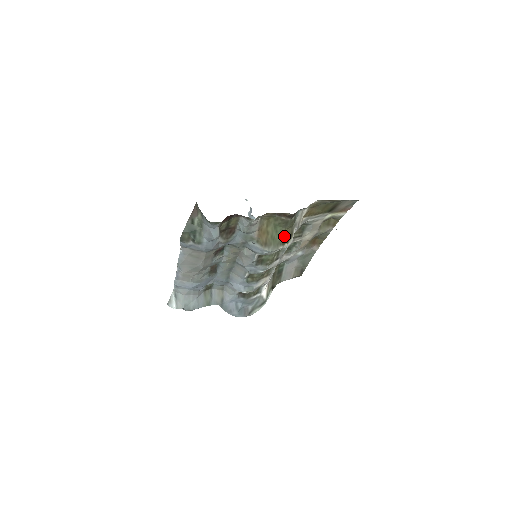
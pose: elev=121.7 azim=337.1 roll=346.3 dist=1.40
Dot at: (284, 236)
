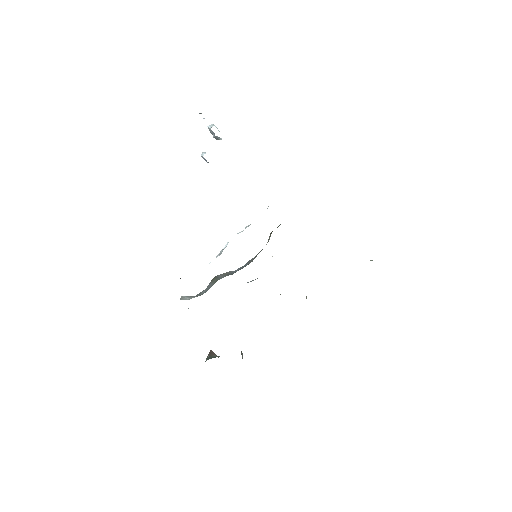
Dot at: occluded
